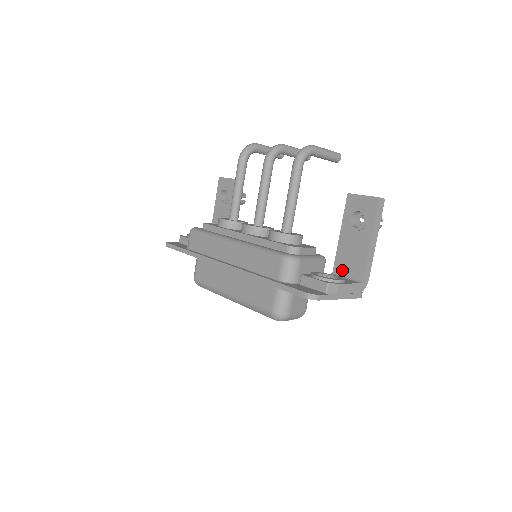
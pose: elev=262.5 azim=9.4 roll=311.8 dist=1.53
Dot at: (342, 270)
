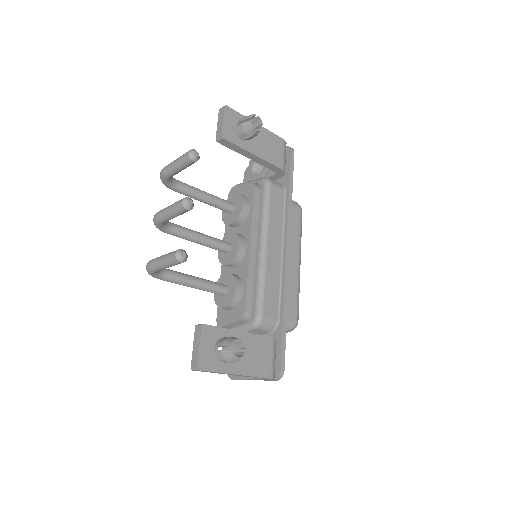
Dot at: occluded
